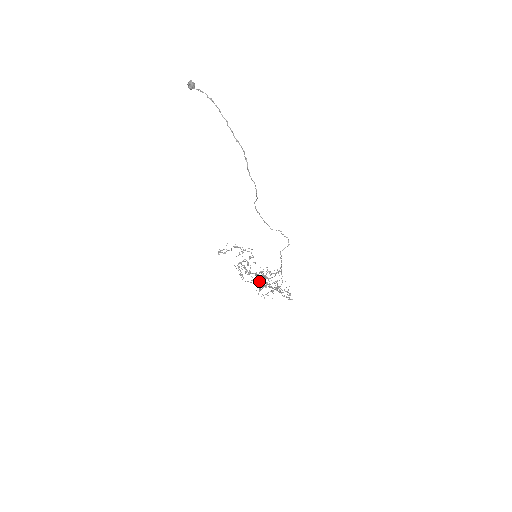
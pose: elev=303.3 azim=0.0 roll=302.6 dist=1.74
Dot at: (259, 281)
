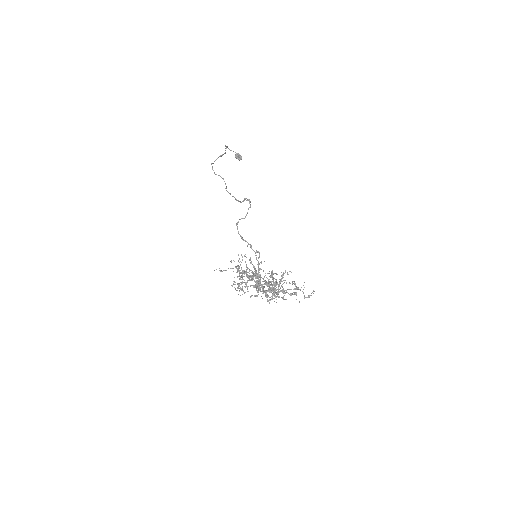
Dot at: occluded
